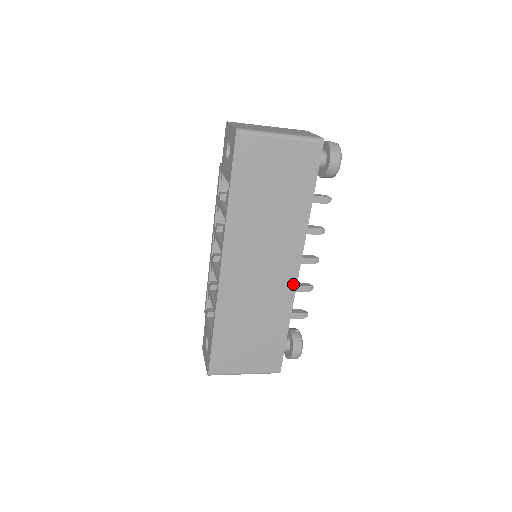
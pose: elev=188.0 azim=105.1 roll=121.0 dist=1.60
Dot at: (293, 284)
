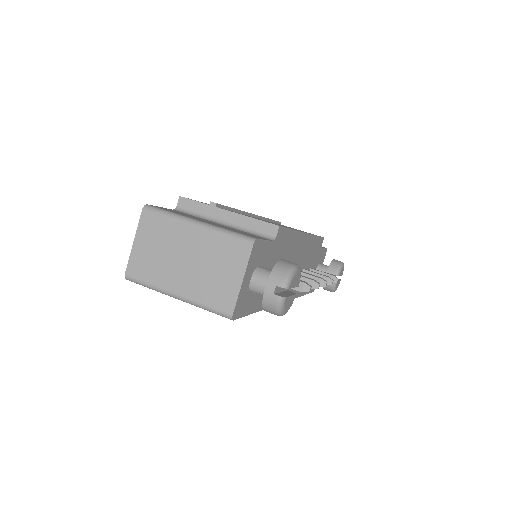
Dot at: occluded
